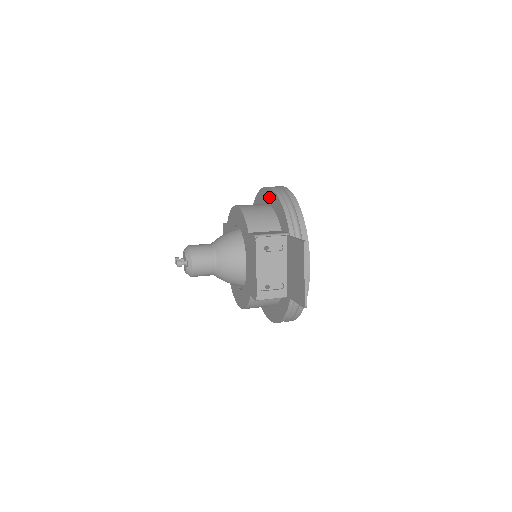
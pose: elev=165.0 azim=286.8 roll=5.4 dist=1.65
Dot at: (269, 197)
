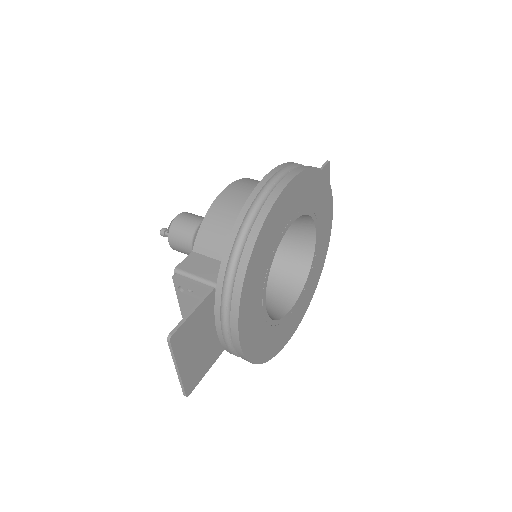
Dot at: occluded
